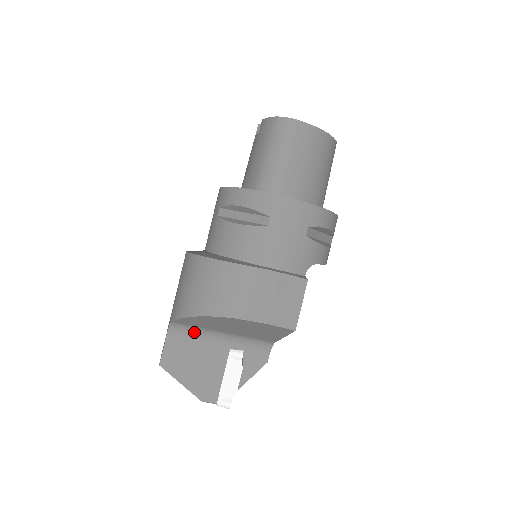
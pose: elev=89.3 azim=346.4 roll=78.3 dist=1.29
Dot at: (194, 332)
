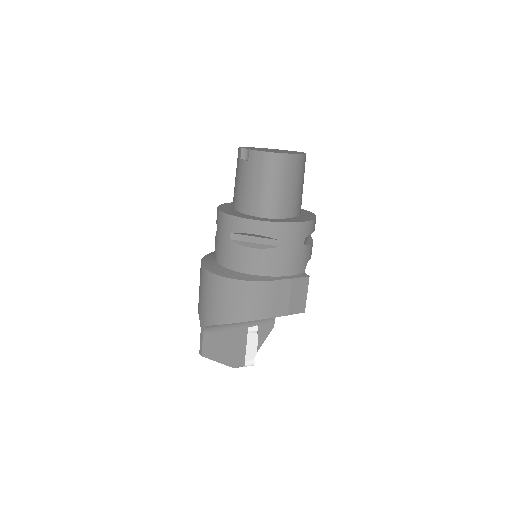
Dot at: (222, 326)
